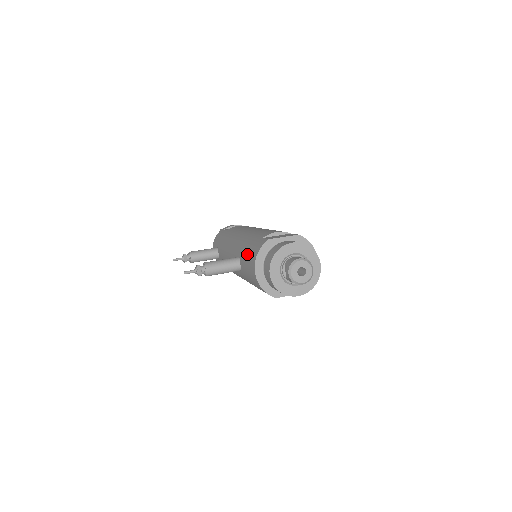
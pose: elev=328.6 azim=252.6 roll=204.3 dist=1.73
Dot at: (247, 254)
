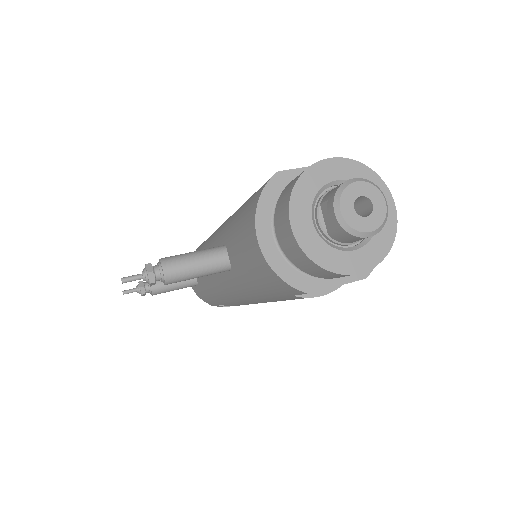
Dot at: (238, 223)
